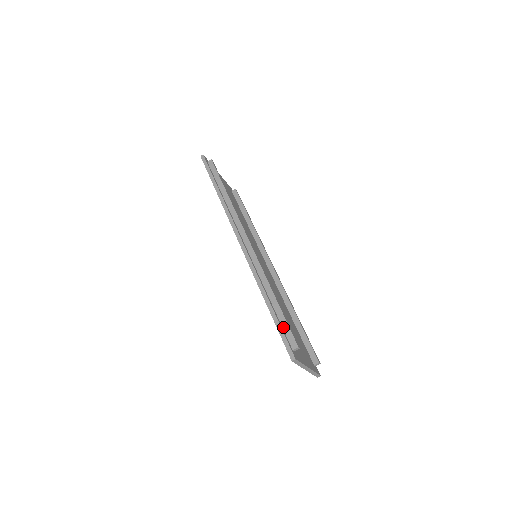
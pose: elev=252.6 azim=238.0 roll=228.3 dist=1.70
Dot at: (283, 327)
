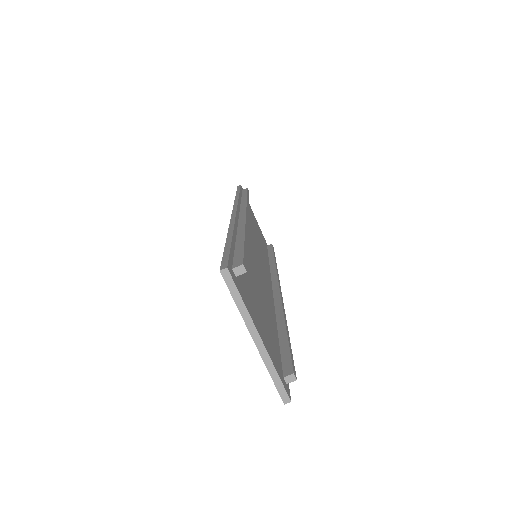
Dot at: (235, 254)
